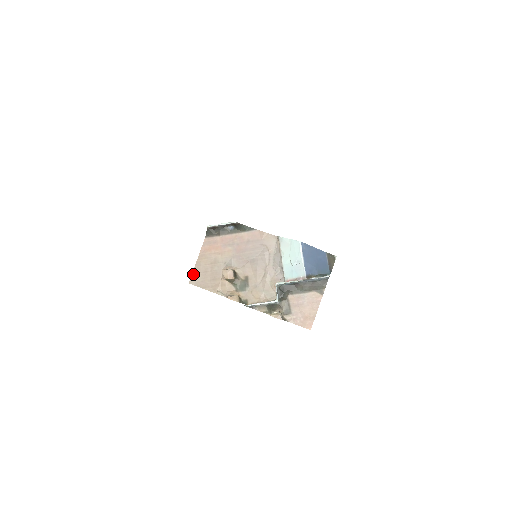
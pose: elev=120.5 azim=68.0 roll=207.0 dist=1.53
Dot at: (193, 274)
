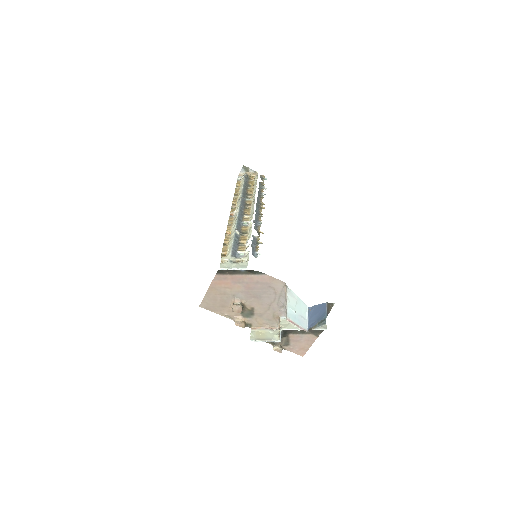
Dot at: (203, 300)
